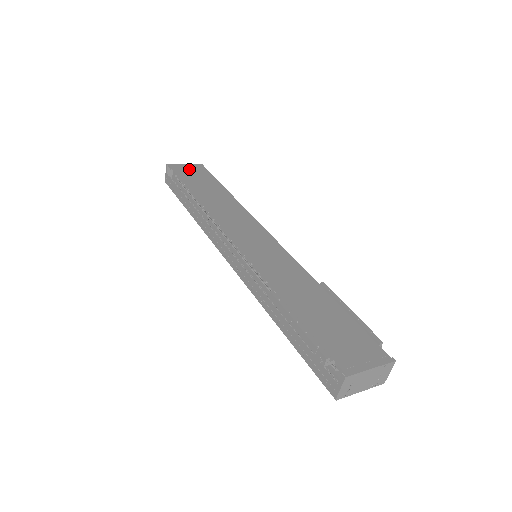
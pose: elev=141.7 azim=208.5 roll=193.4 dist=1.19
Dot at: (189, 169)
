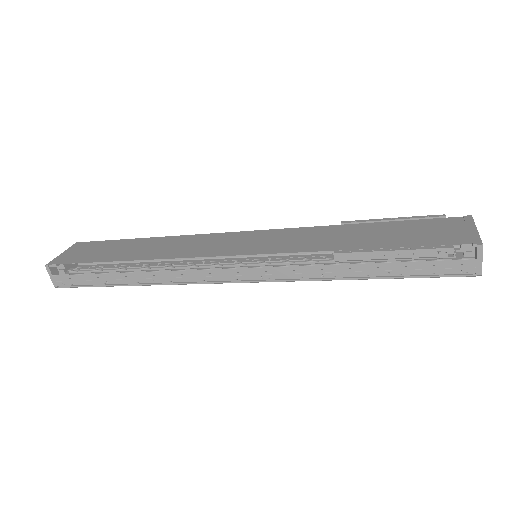
Dot at: (75, 253)
